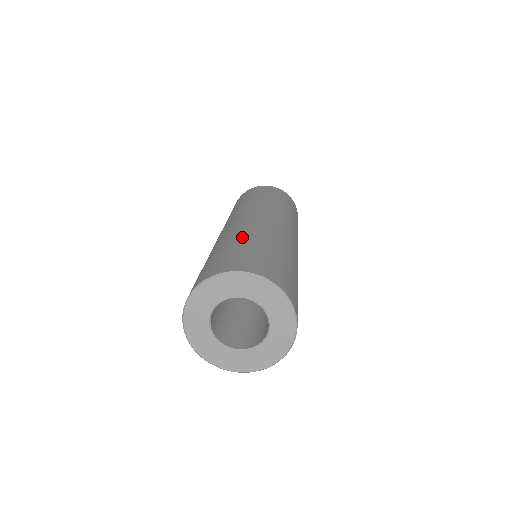
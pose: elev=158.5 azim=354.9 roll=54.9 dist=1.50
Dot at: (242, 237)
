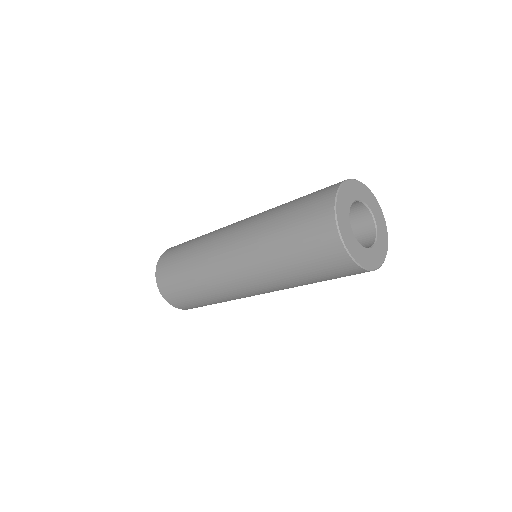
Dot at: occluded
